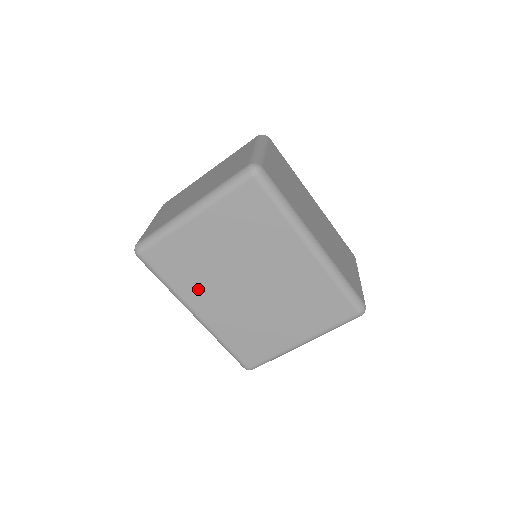
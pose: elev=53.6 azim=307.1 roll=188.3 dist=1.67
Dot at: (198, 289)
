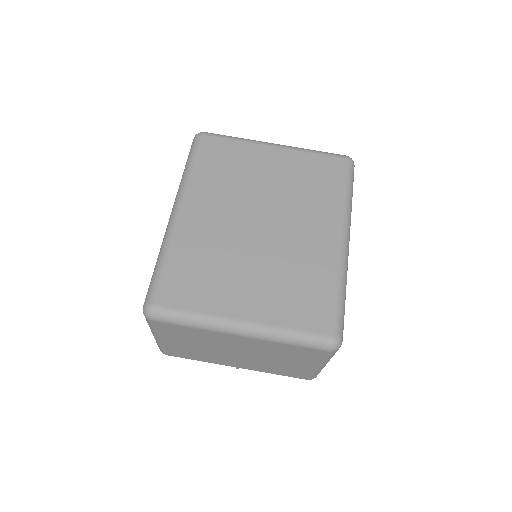
Dot at: (211, 191)
